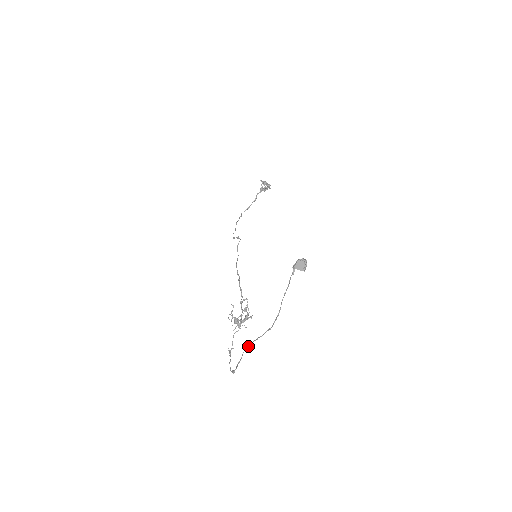
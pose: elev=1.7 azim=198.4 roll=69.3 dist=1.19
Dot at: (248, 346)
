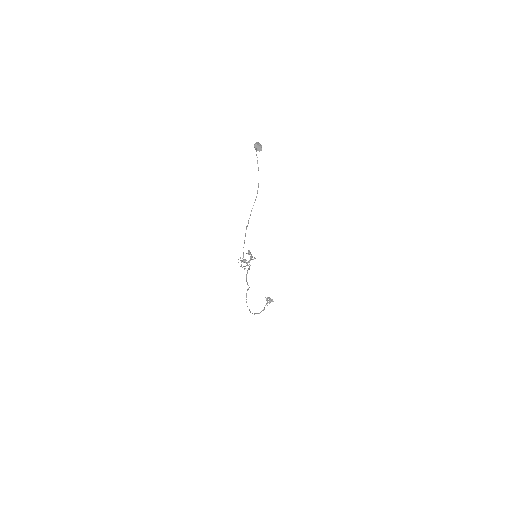
Dot at: (247, 225)
